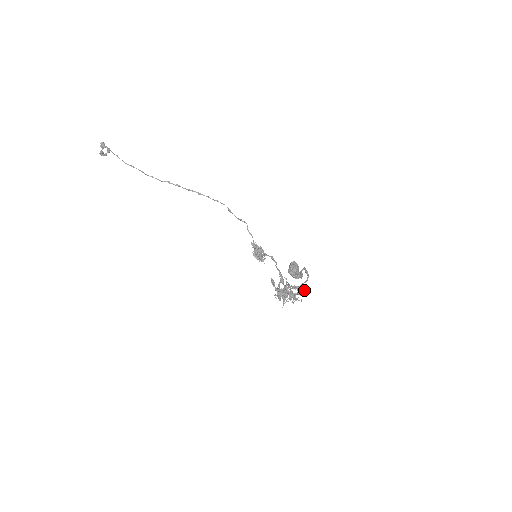
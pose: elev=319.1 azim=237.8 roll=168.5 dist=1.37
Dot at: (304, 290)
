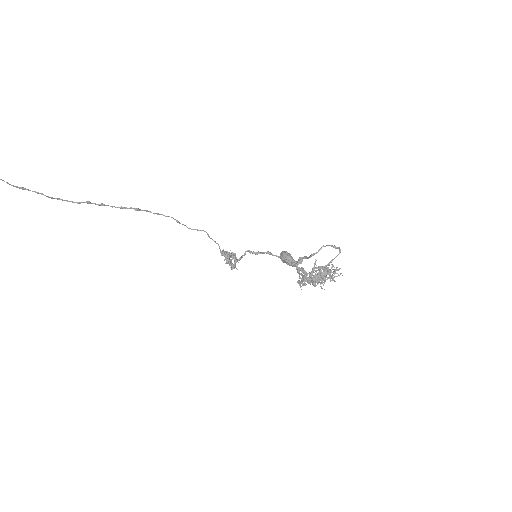
Dot at: (333, 266)
